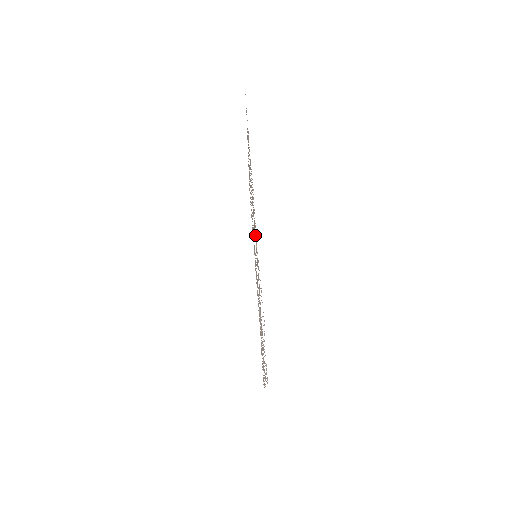
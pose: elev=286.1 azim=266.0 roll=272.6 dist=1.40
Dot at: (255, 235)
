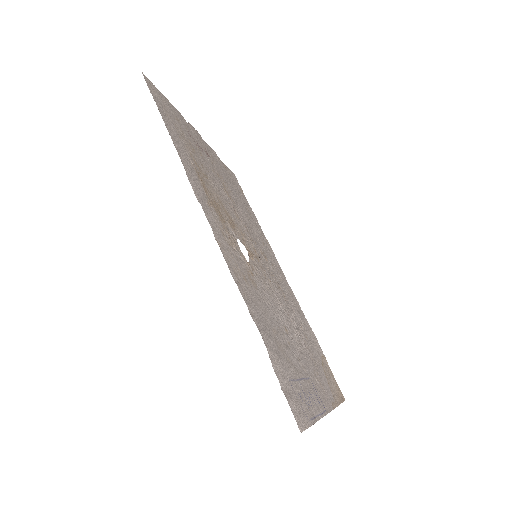
Dot at: (234, 235)
